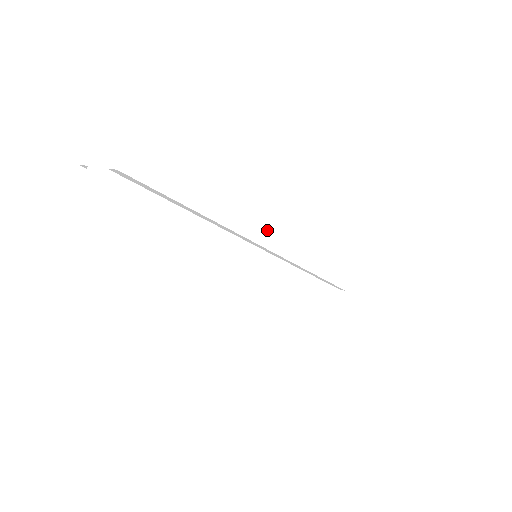
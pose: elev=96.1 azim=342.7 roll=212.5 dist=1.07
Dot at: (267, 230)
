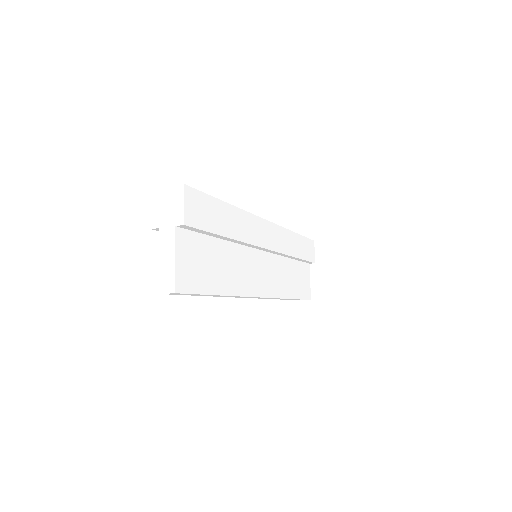
Dot at: (261, 235)
